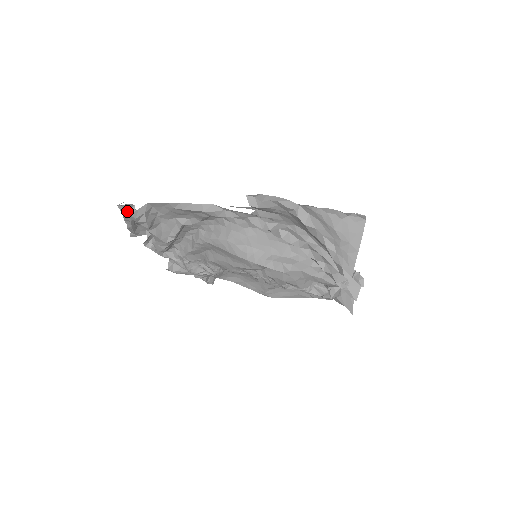
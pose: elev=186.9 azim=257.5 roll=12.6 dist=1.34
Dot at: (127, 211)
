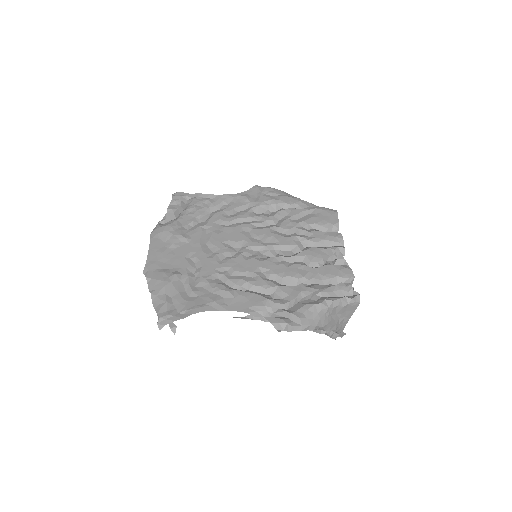
Dot at: (163, 316)
